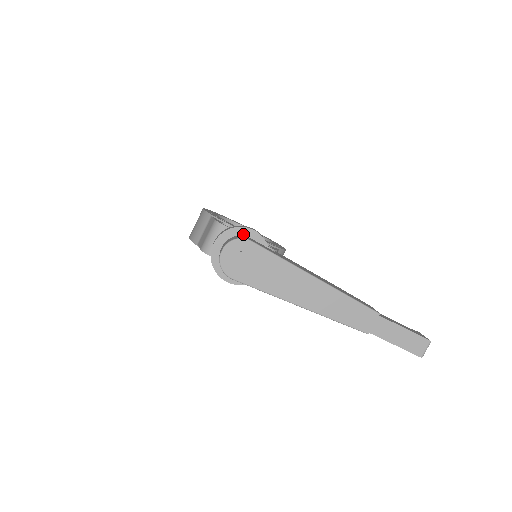
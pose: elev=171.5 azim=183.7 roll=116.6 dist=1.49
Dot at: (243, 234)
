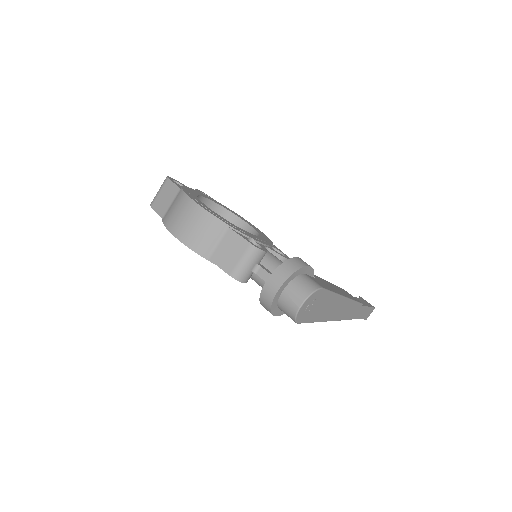
Dot at: (302, 273)
